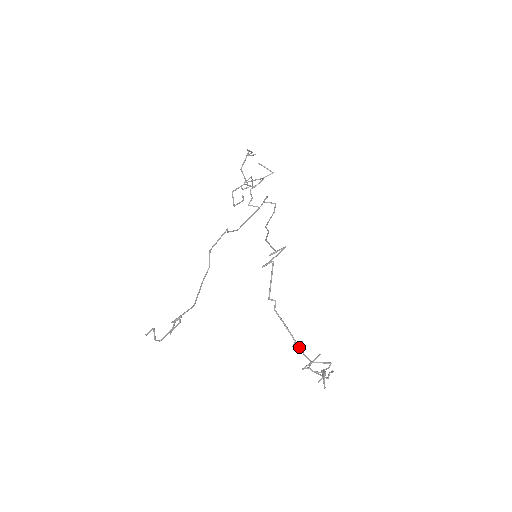
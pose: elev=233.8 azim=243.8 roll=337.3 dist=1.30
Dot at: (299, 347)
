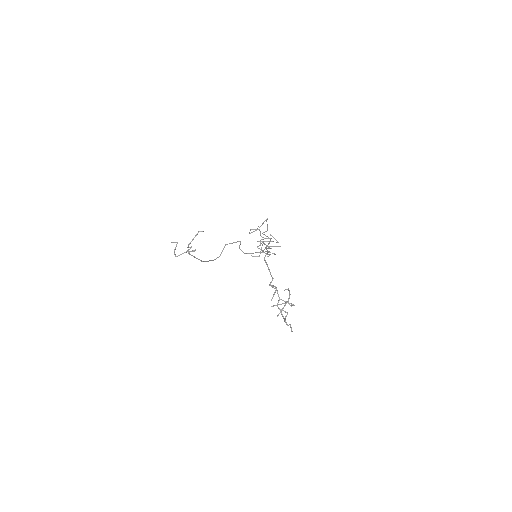
Dot at: (272, 297)
